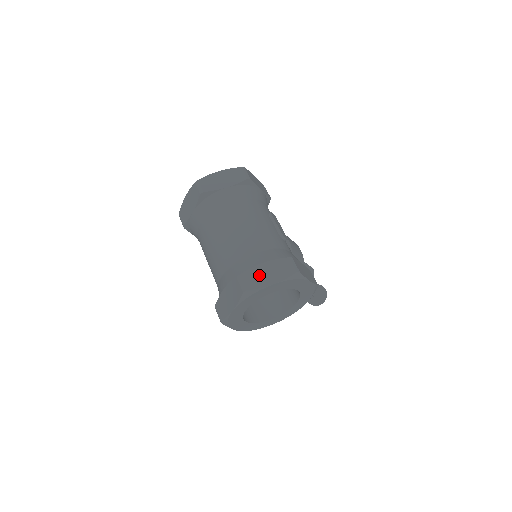
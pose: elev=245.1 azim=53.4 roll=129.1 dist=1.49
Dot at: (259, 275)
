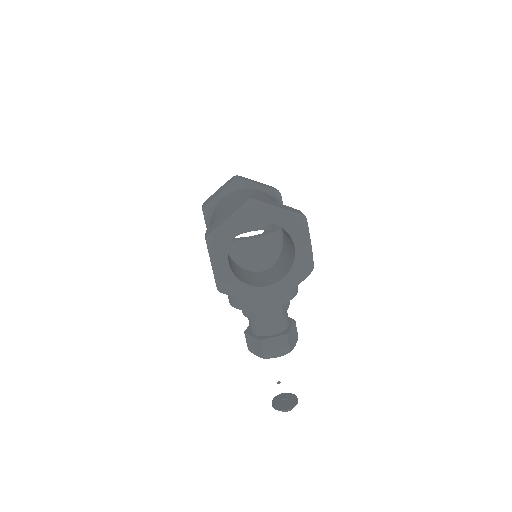
Dot at: (268, 201)
